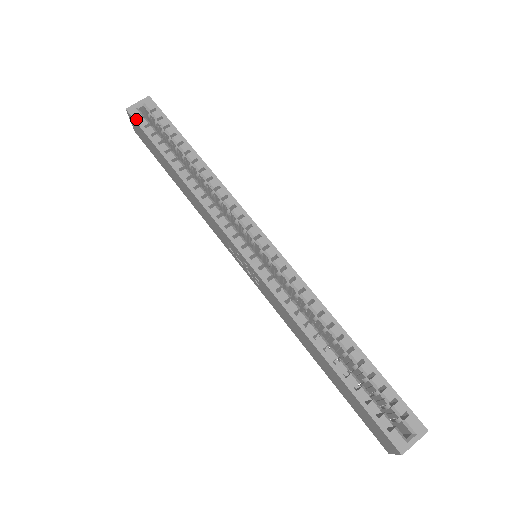
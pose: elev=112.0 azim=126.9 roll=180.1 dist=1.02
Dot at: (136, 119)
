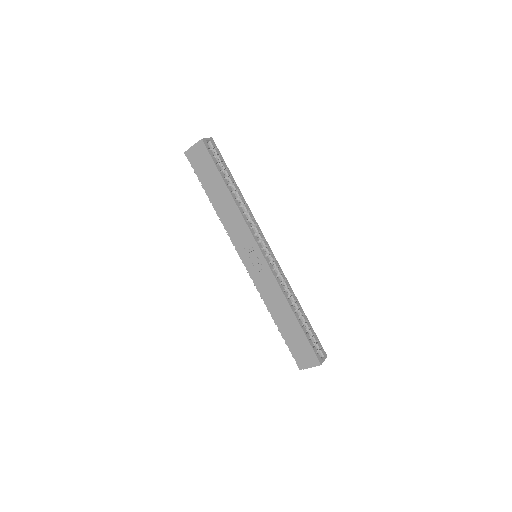
Dot at: (208, 149)
